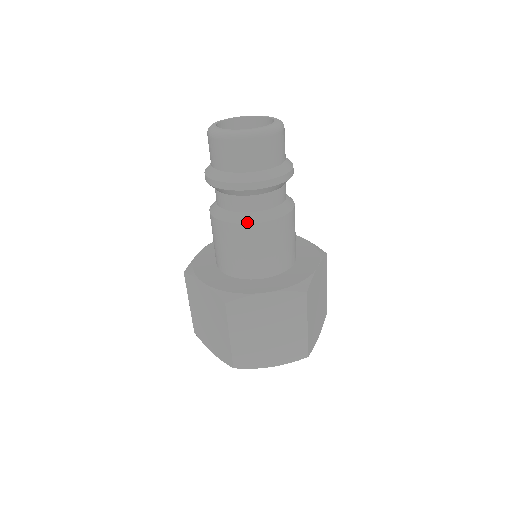
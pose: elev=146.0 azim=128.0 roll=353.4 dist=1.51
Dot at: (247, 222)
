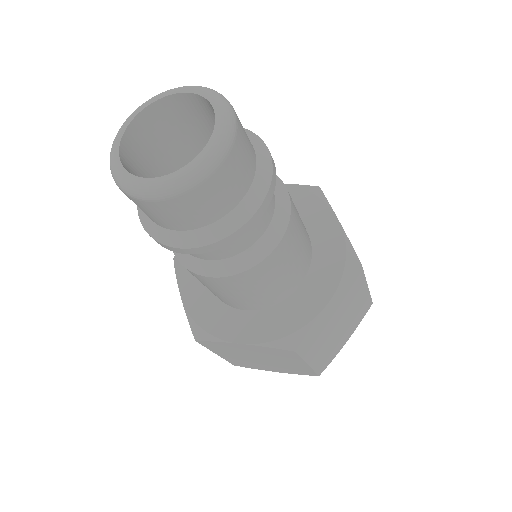
Dot at: (263, 257)
